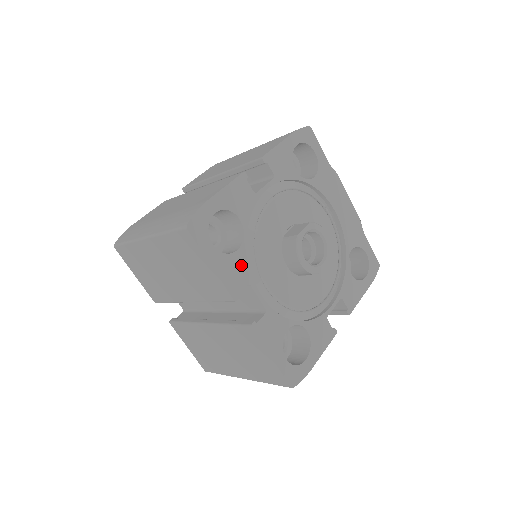
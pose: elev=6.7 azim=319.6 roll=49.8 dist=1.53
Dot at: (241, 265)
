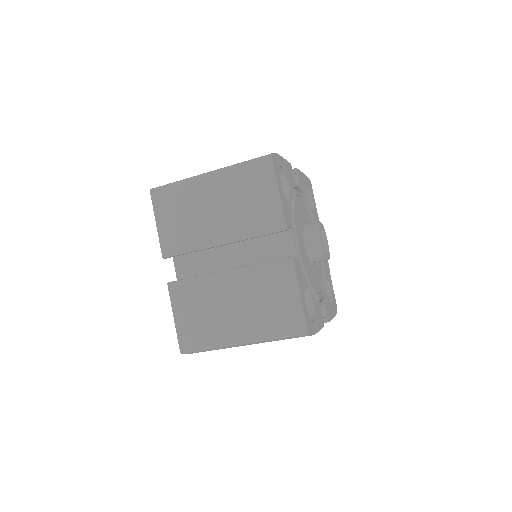
Dot at: (289, 212)
